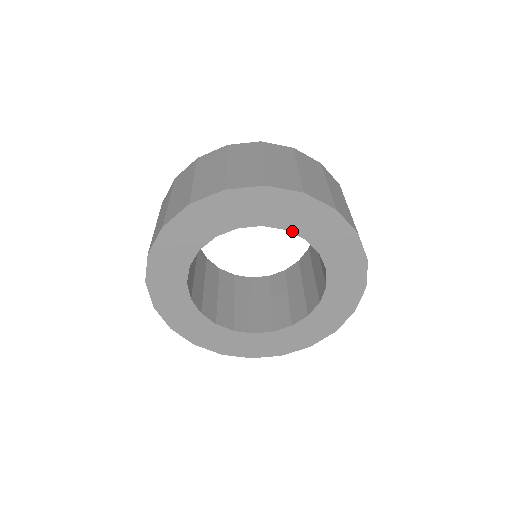
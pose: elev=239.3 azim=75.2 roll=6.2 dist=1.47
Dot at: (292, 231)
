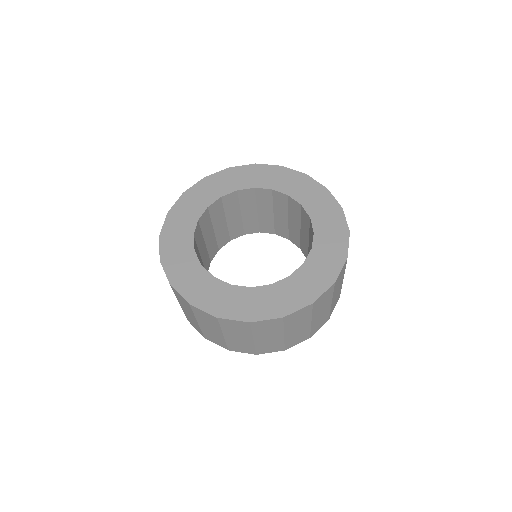
Dot at: (277, 190)
